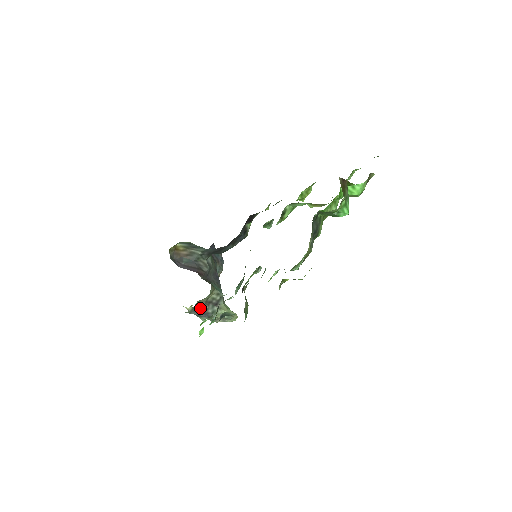
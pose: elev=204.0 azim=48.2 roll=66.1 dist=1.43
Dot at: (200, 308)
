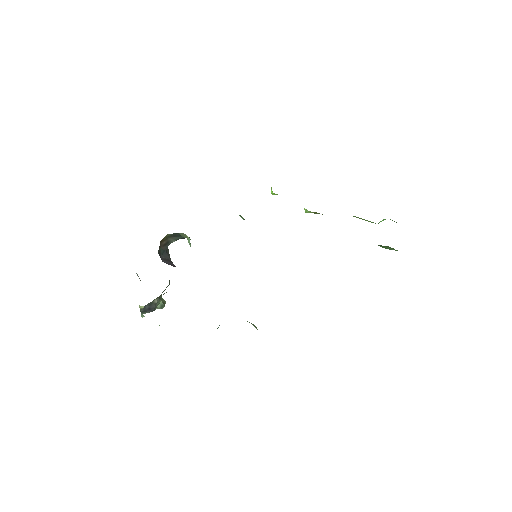
Dot at: (150, 304)
